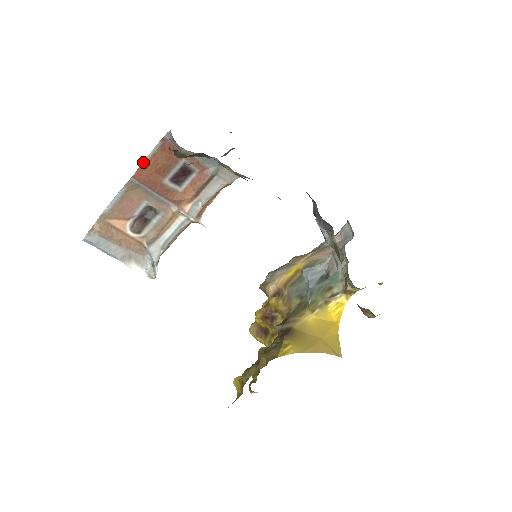
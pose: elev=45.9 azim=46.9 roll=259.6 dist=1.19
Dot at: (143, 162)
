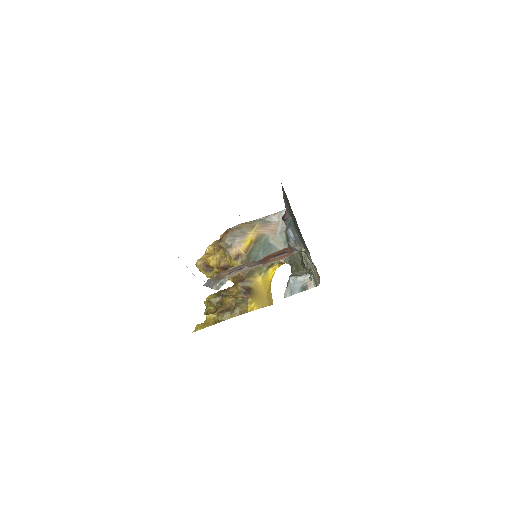
Dot at: (270, 254)
